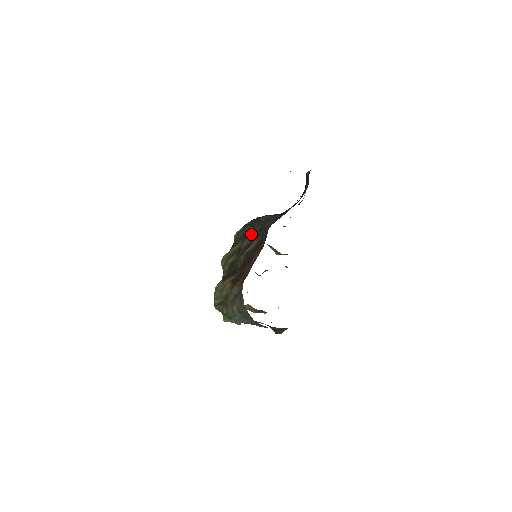
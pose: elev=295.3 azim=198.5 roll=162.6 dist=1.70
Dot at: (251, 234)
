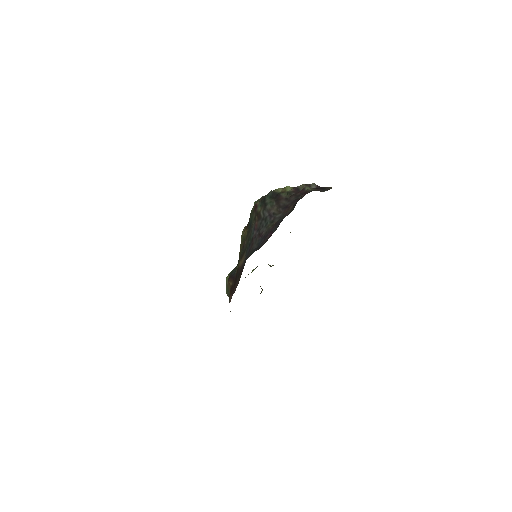
Dot at: (248, 237)
